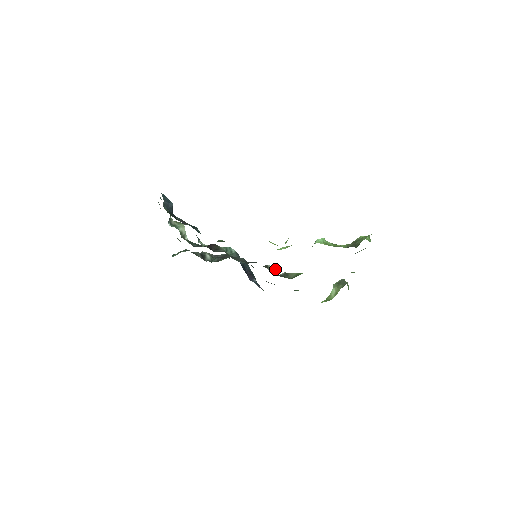
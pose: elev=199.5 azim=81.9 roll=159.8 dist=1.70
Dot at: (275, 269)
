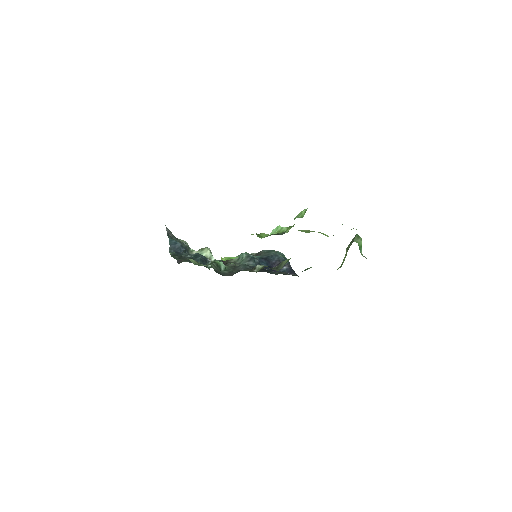
Dot at: (262, 267)
